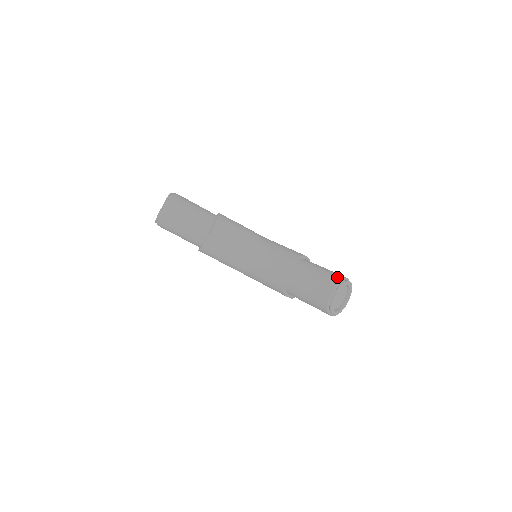
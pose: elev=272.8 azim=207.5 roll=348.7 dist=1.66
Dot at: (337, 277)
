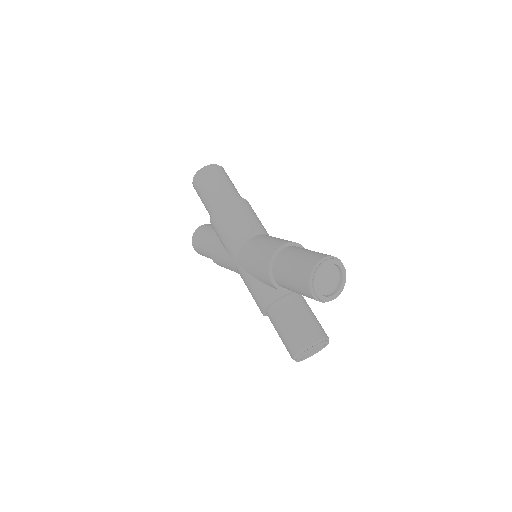
Dot at: occluded
